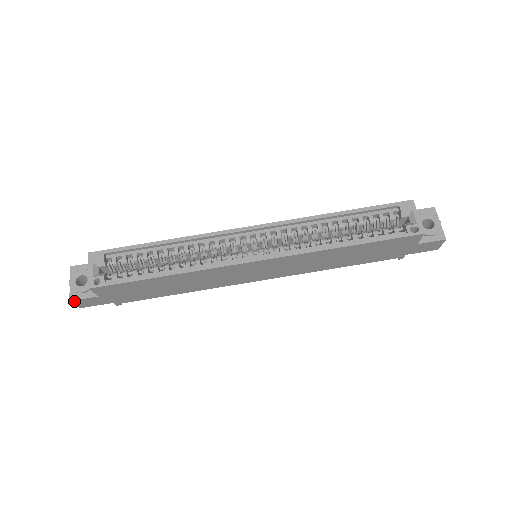
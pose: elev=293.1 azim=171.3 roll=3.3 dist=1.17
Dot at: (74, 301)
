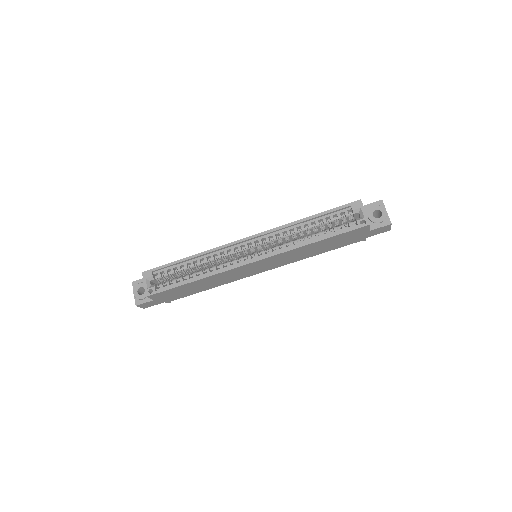
Dot at: (139, 305)
